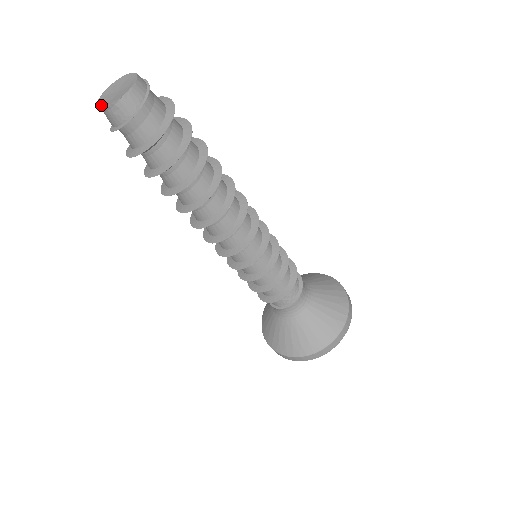
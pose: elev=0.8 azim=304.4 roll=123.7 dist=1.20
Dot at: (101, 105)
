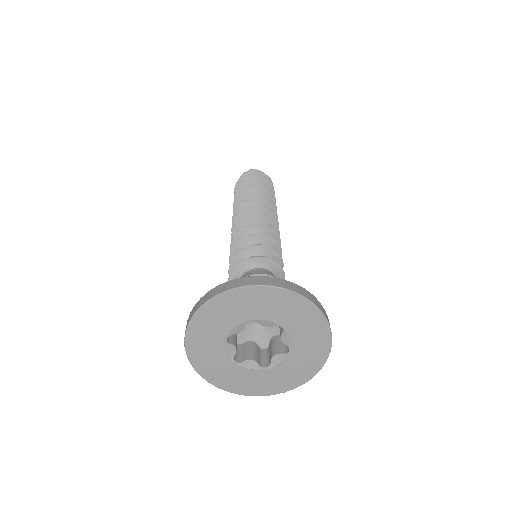
Dot at: occluded
